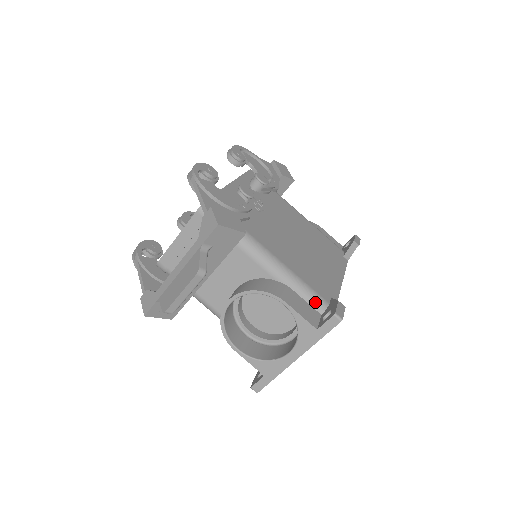
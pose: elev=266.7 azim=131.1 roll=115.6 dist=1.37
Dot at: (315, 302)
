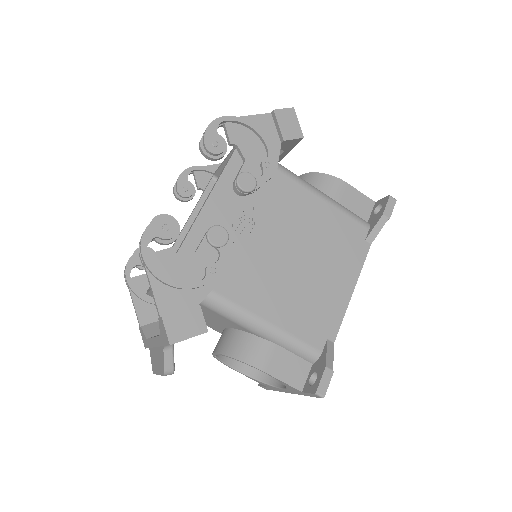
Dot at: (305, 355)
